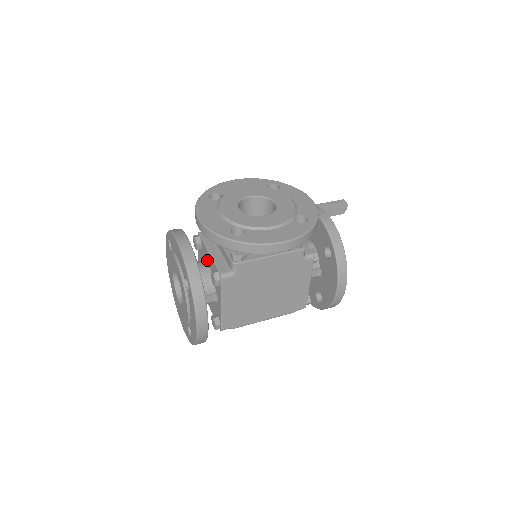
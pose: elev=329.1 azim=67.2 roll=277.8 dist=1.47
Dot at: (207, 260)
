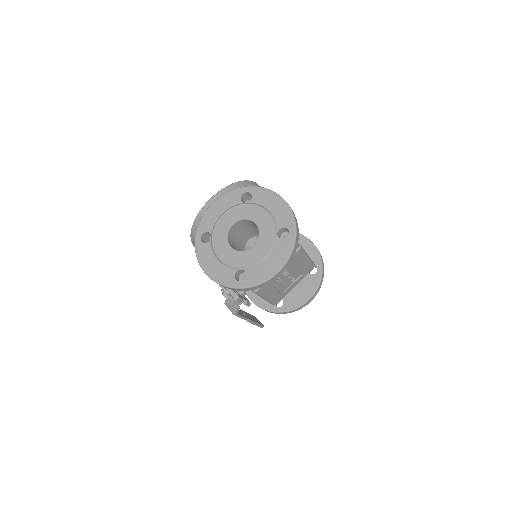
Dot at: occluded
